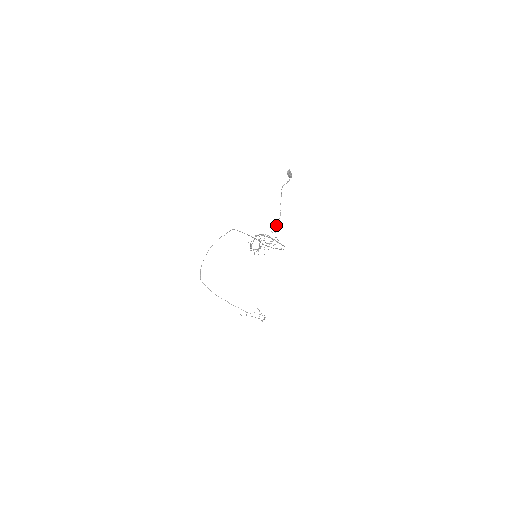
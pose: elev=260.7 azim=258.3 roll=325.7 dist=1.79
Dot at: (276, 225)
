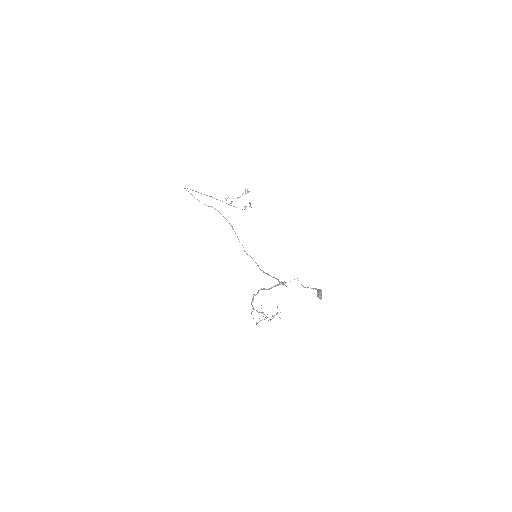
Dot at: (286, 282)
